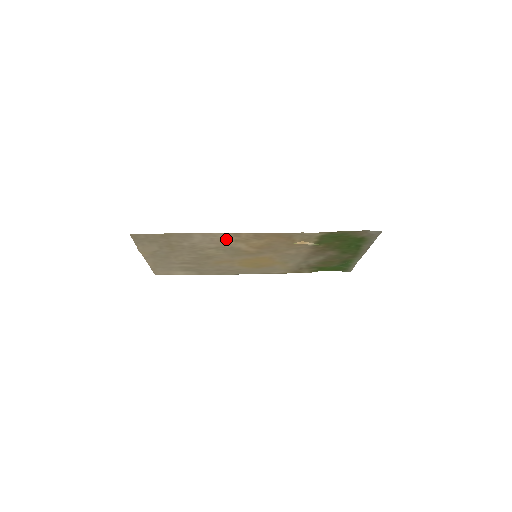
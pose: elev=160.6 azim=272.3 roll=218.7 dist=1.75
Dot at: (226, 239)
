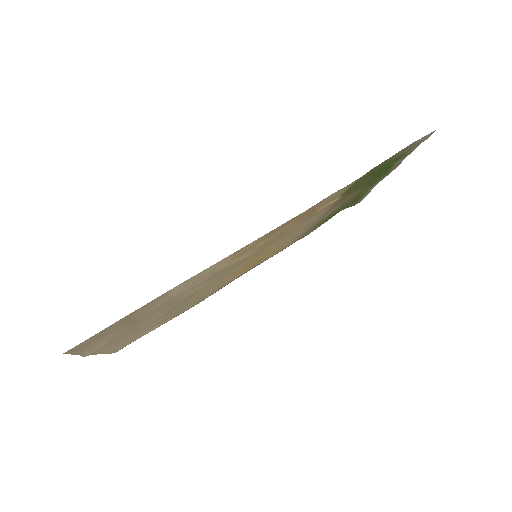
Dot at: (220, 265)
